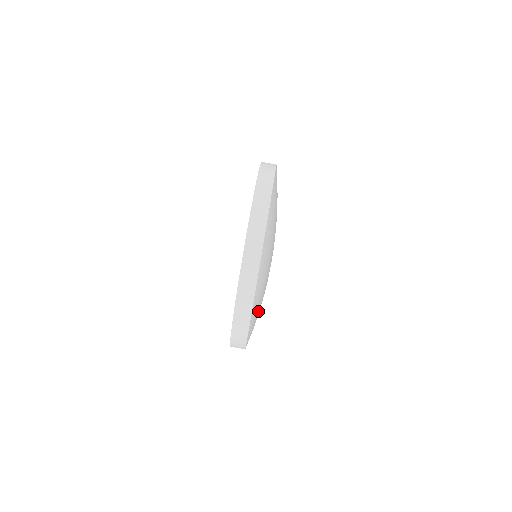
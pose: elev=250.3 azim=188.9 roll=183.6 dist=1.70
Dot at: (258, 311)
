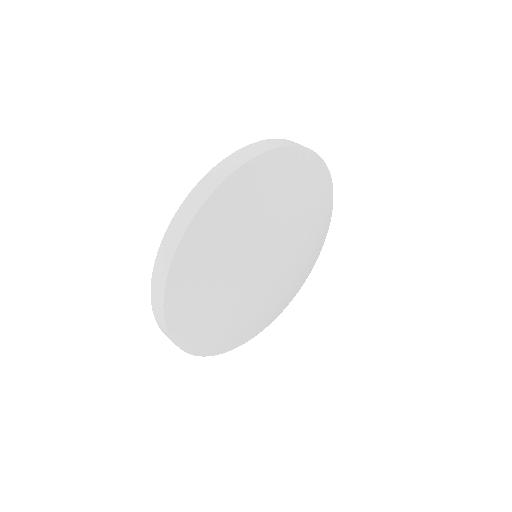
Dot at: (251, 323)
